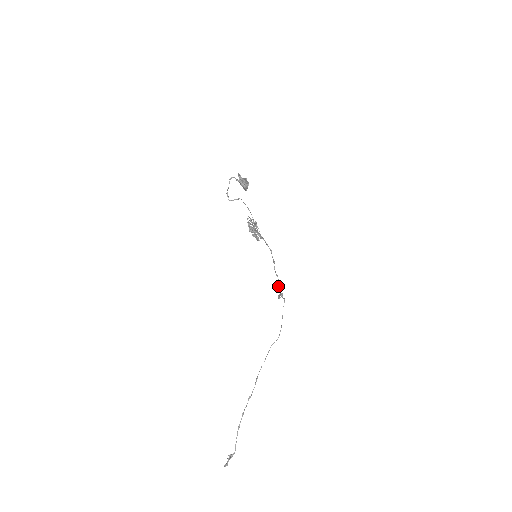
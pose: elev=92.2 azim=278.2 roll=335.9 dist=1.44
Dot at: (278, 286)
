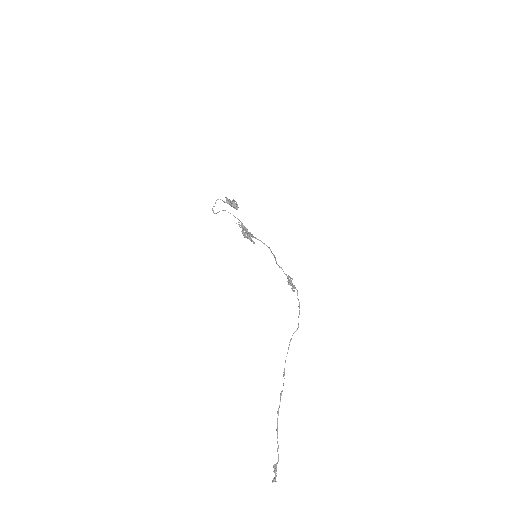
Dot at: occluded
